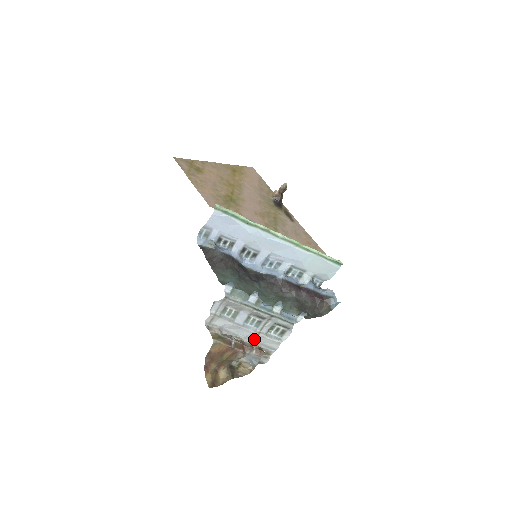
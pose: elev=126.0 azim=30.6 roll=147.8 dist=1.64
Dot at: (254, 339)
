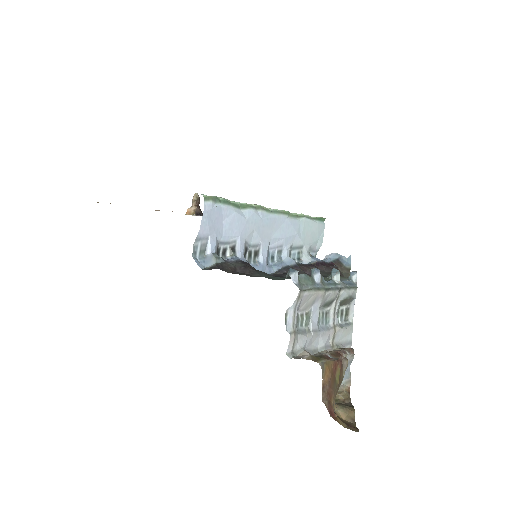
Dot at: (332, 343)
